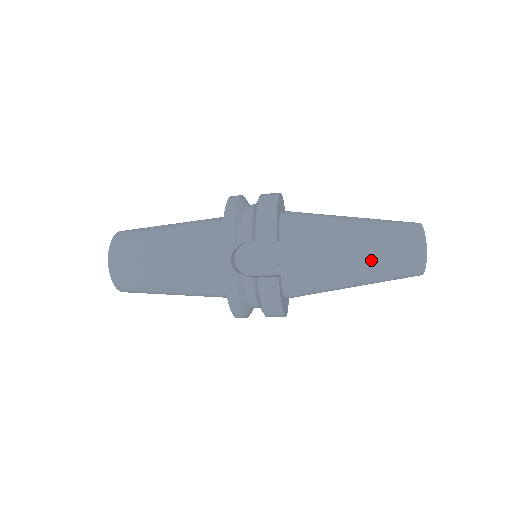
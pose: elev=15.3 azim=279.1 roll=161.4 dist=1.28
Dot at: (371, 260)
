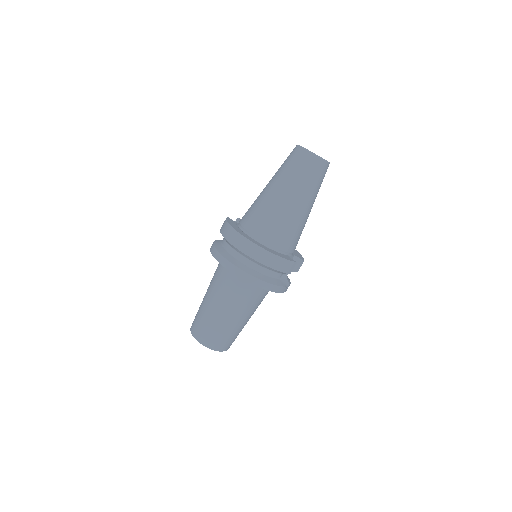
Dot at: occluded
